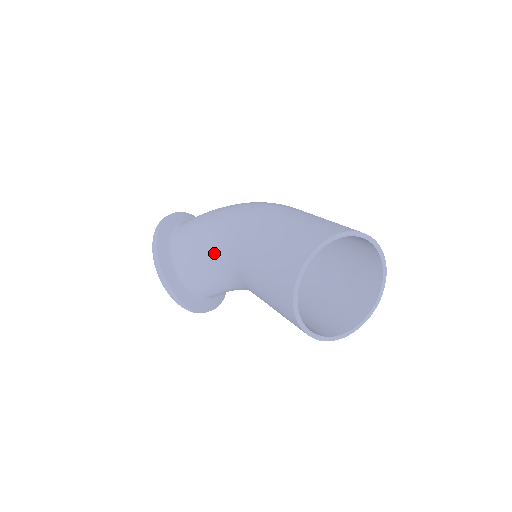
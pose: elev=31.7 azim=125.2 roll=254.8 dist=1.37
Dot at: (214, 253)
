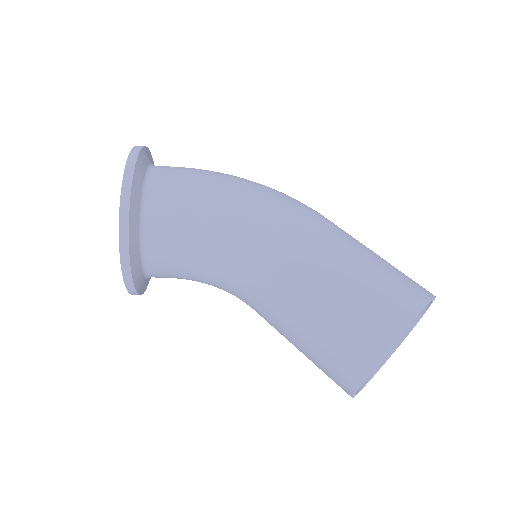
Dot at: (221, 241)
